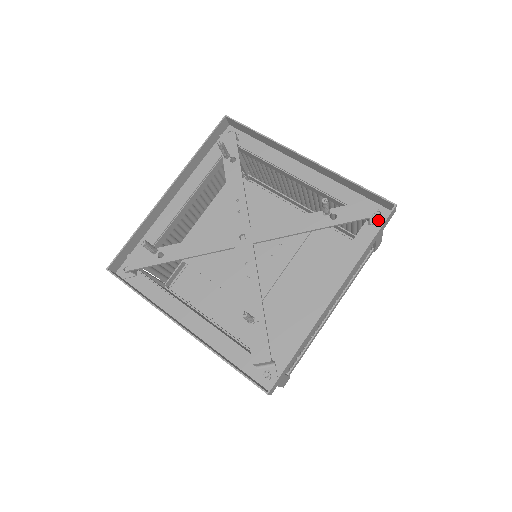
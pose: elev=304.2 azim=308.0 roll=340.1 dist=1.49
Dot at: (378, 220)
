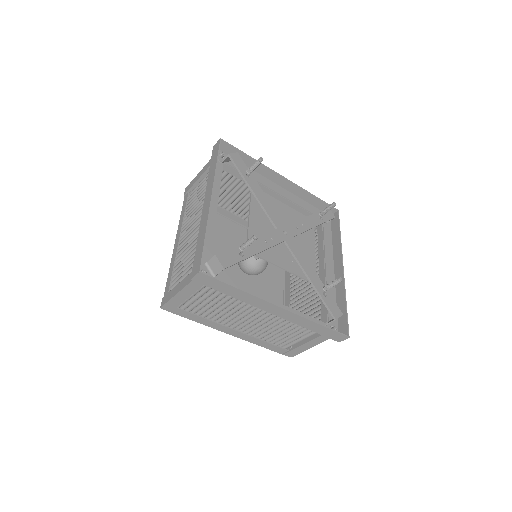
Dot at: occluded
